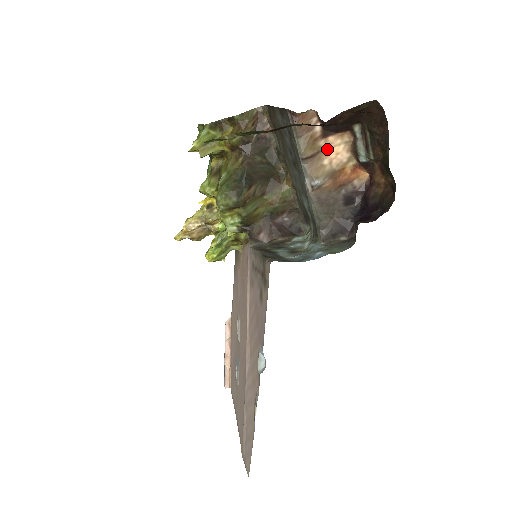
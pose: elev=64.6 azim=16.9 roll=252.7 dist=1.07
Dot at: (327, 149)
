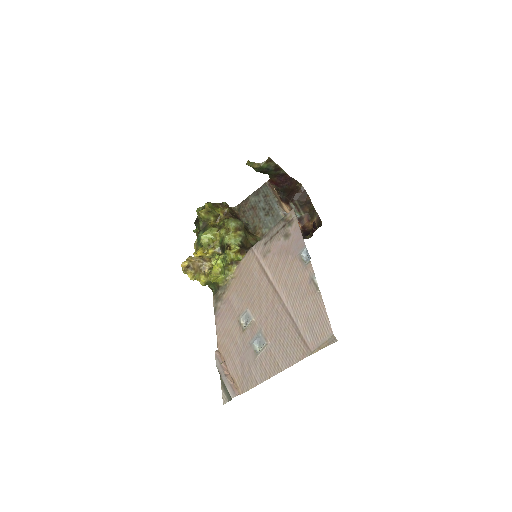
Dot at: (283, 206)
